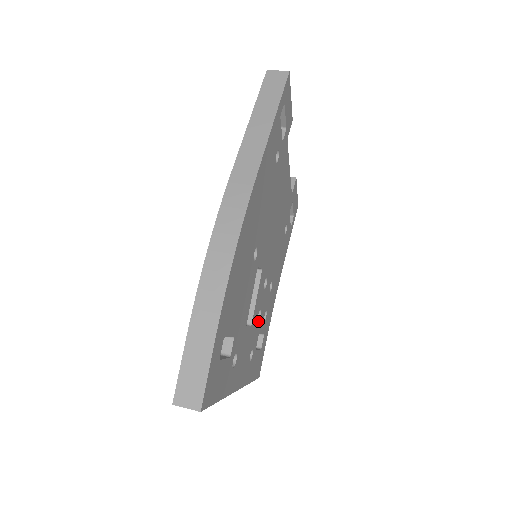
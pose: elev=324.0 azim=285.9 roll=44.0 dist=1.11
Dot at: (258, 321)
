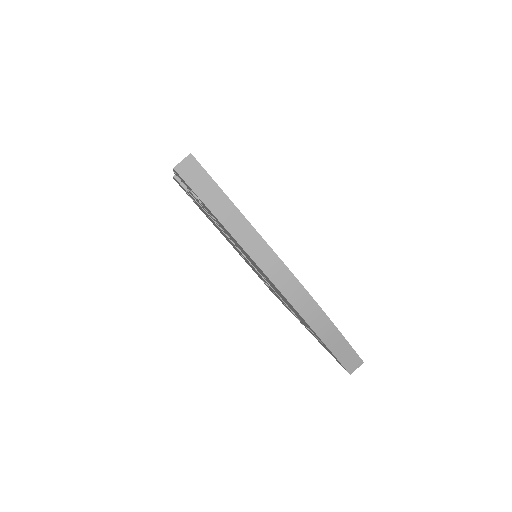
Dot at: occluded
